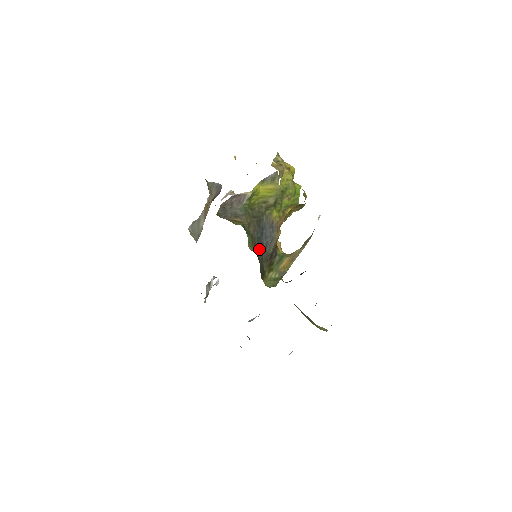
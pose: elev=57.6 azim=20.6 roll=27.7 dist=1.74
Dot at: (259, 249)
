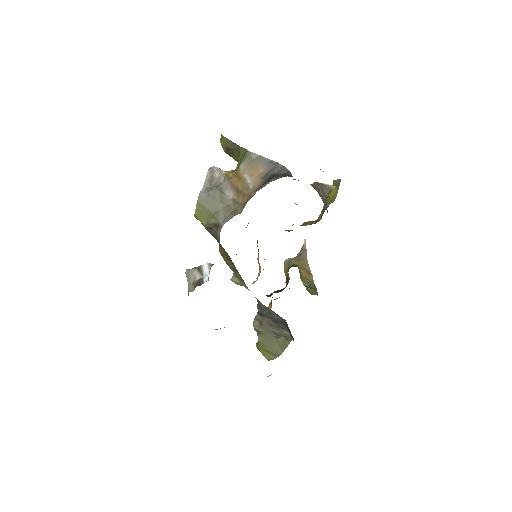
Dot at: occluded
